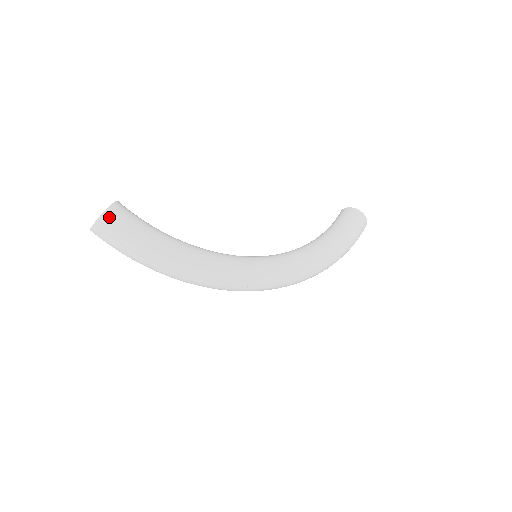
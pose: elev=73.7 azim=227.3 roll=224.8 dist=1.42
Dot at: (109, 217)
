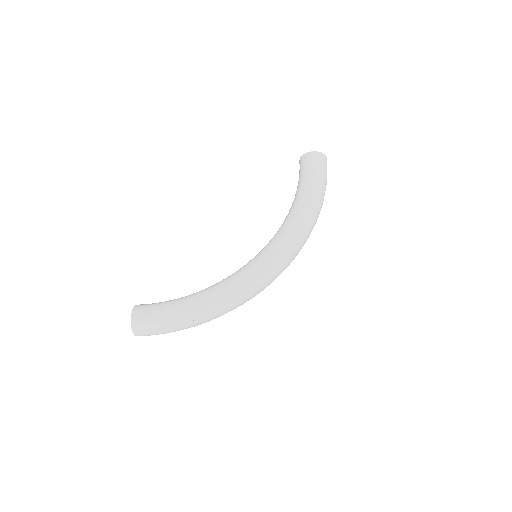
Dot at: (136, 320)
